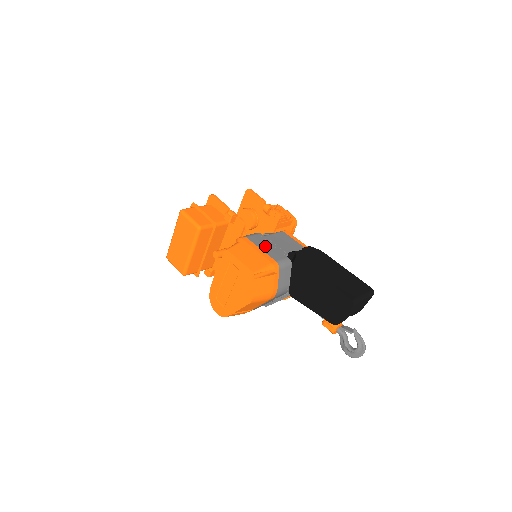
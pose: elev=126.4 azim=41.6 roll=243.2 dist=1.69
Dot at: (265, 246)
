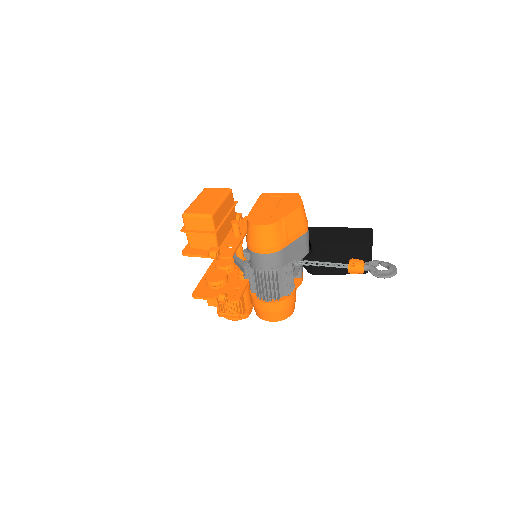
Dot at: occluded
